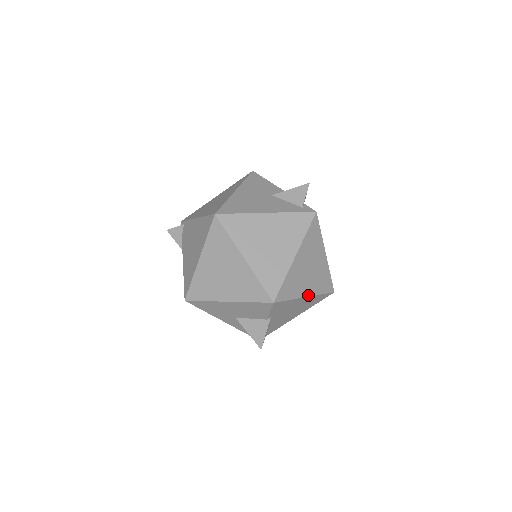
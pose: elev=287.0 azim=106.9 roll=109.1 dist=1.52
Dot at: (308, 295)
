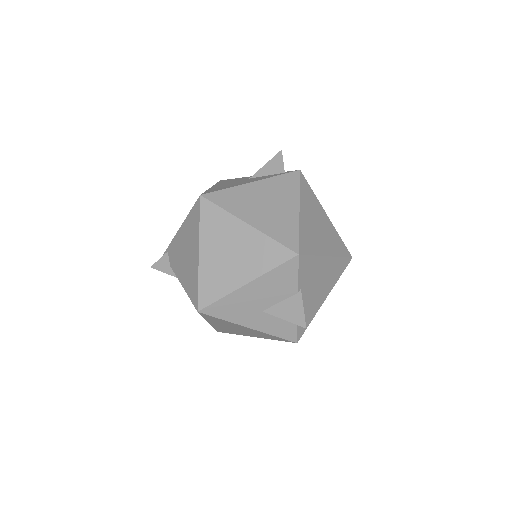
Dot at: (329, 255)
